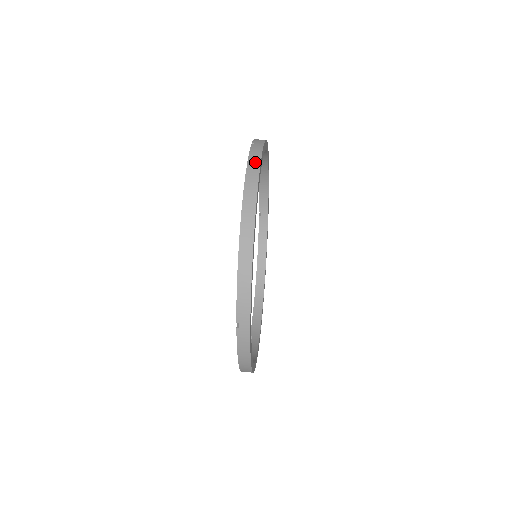
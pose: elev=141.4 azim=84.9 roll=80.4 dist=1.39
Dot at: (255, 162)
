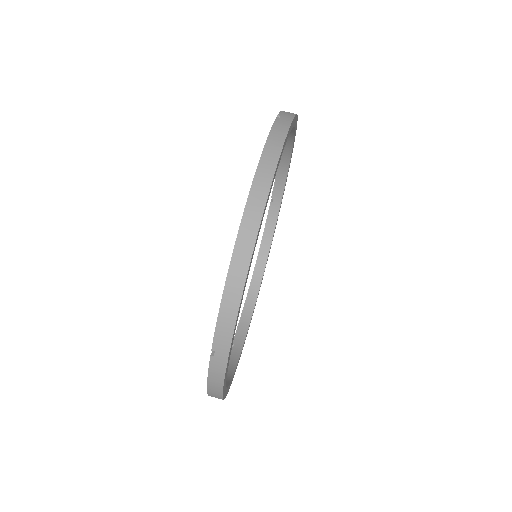
Dot at: (216, 388)
